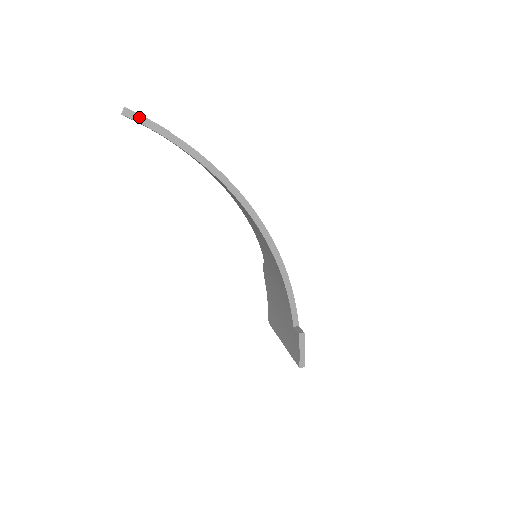
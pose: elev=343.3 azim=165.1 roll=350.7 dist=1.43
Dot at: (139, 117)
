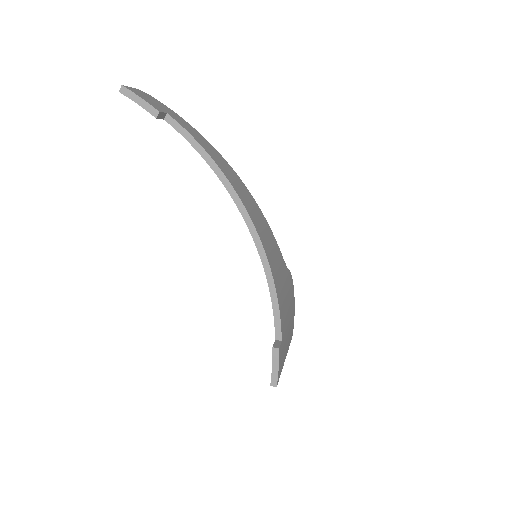
Dot at: (134, 95)
